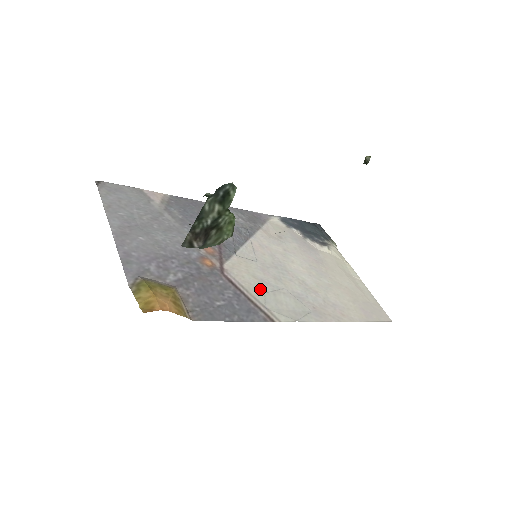
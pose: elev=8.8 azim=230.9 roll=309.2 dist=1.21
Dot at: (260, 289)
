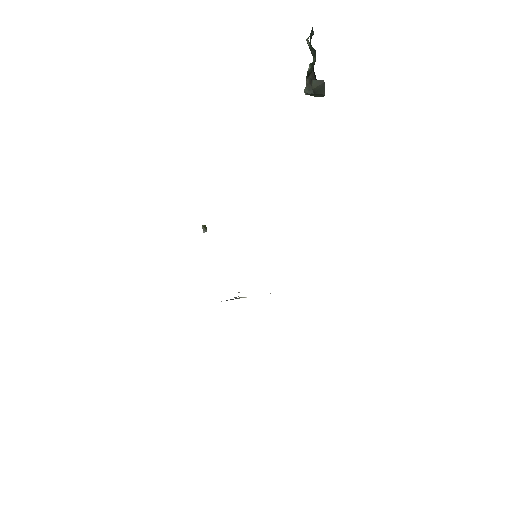
Dot at: occluded
